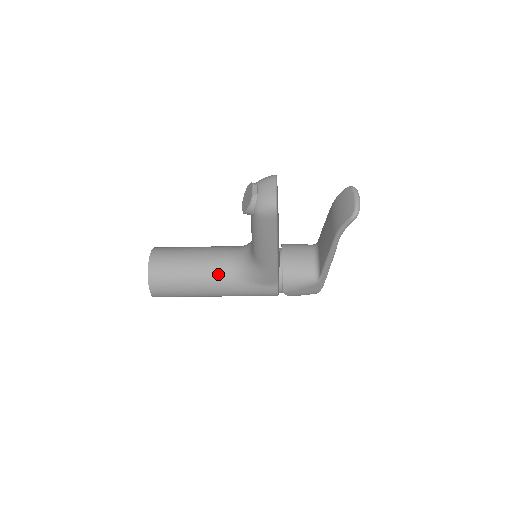
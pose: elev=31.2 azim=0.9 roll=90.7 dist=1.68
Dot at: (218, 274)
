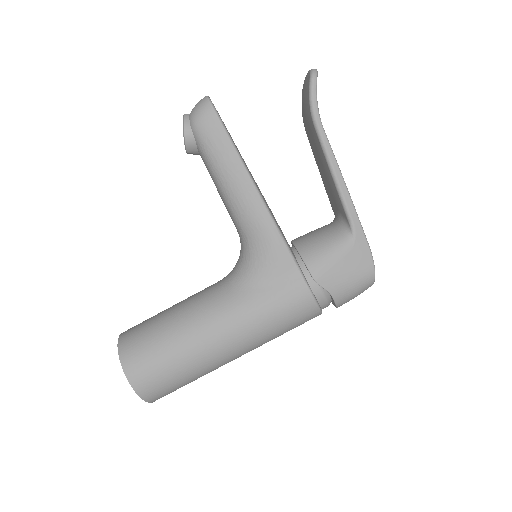
Dot at: (212, 299)
